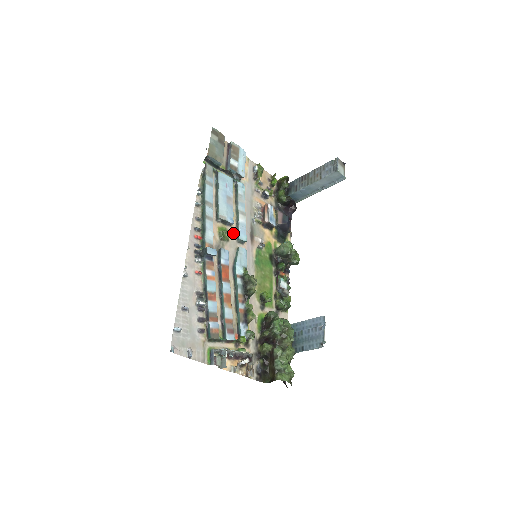
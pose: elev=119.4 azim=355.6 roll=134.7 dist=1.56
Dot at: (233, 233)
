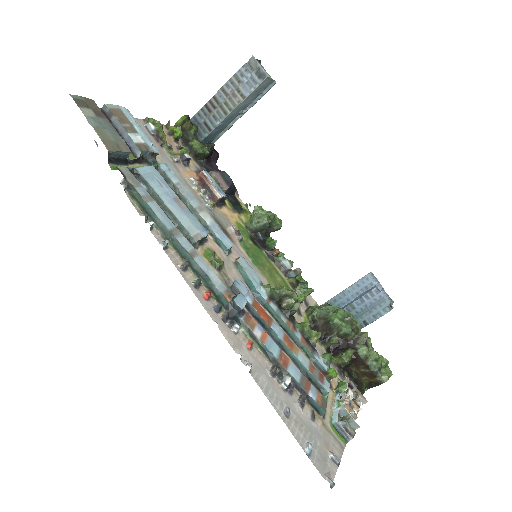
Dot at: (215, 247)
